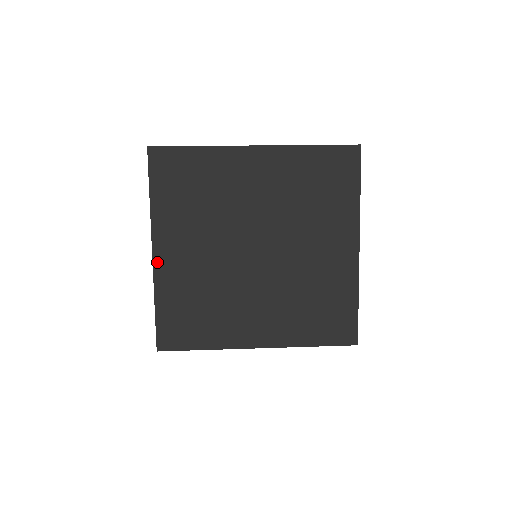
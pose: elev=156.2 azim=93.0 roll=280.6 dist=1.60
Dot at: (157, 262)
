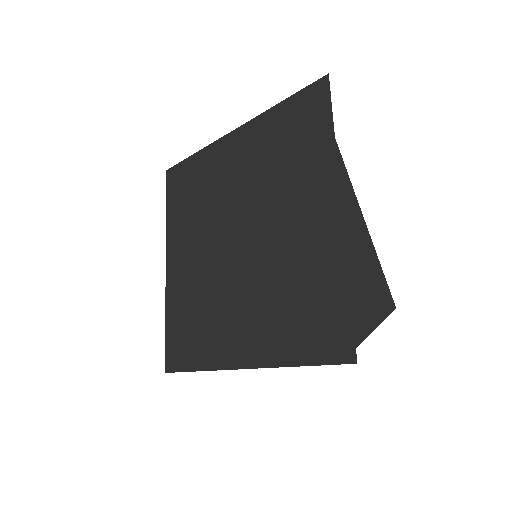
Dot at: (168, 275)
